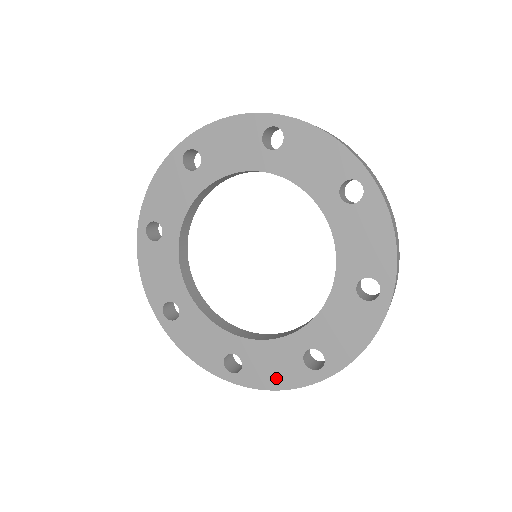
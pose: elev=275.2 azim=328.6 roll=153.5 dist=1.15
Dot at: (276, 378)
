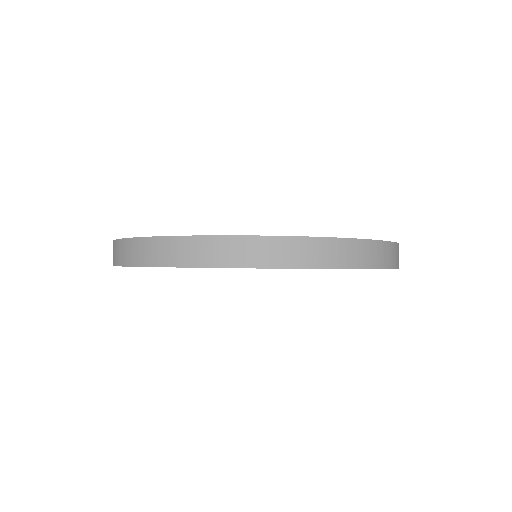
Dot at: occluded
